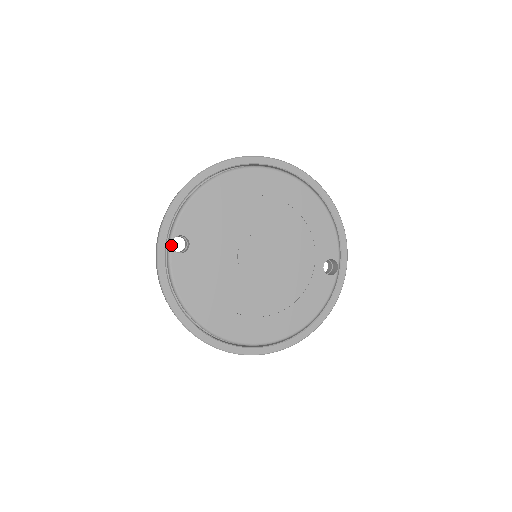
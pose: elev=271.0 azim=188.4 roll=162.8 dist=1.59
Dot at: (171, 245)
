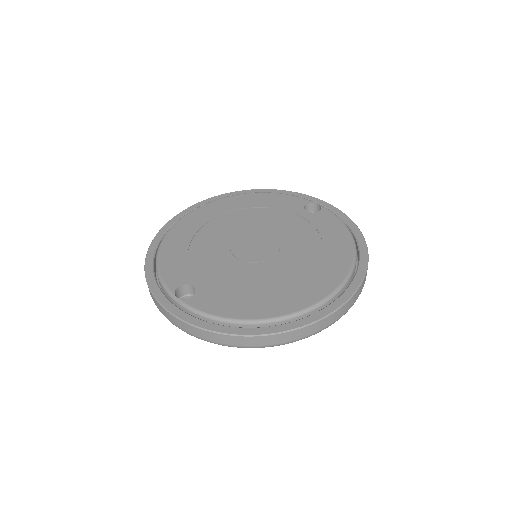
Dot at: (178, 299)
